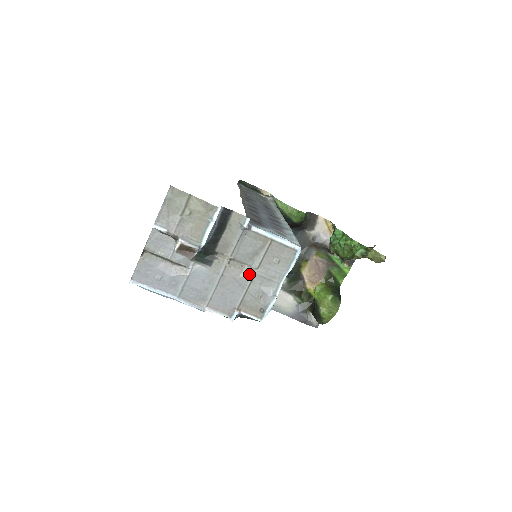
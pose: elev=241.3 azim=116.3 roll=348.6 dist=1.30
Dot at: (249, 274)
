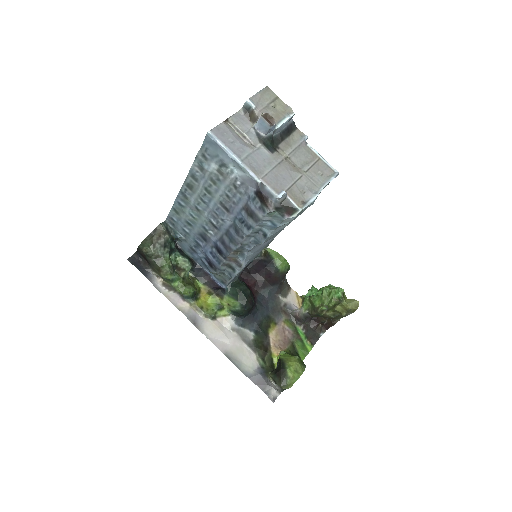
Dot at: (299, 172)
